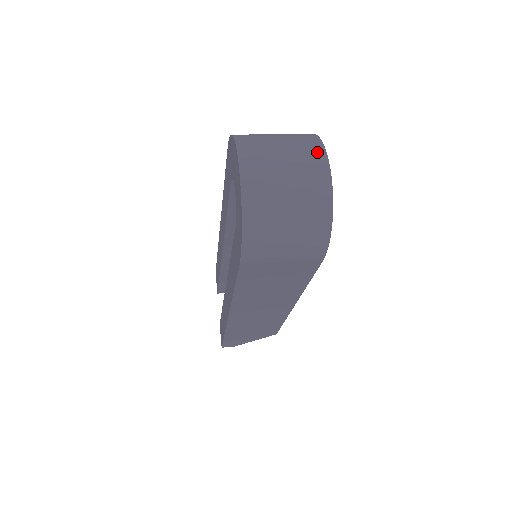
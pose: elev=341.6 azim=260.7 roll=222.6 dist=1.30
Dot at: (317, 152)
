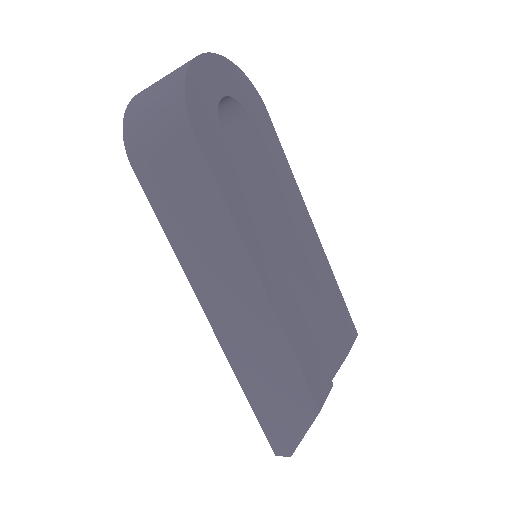
Dot at: occluded
